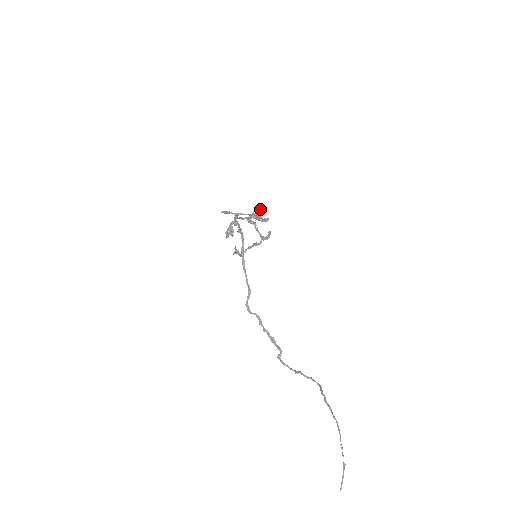
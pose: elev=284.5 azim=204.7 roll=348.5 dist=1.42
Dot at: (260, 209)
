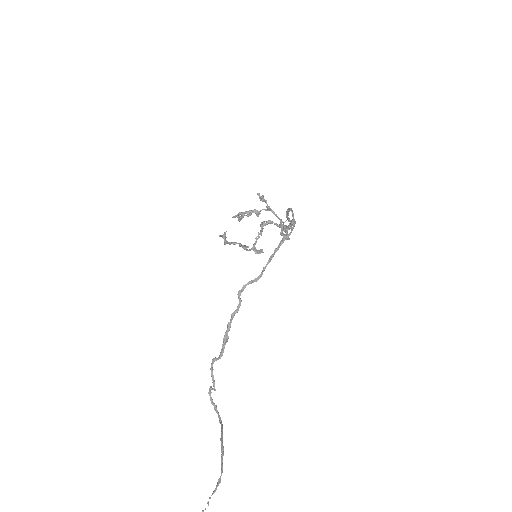
Dot at: occluded
